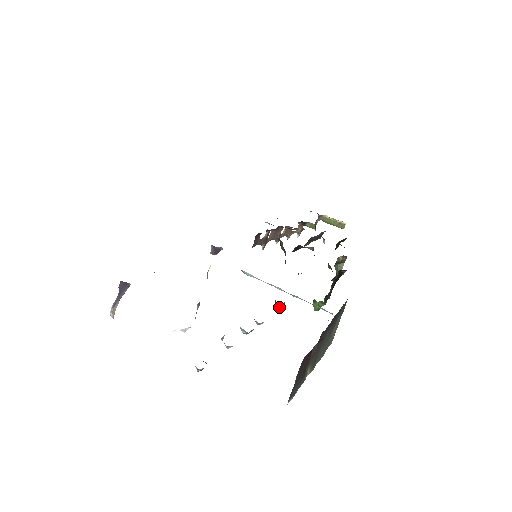
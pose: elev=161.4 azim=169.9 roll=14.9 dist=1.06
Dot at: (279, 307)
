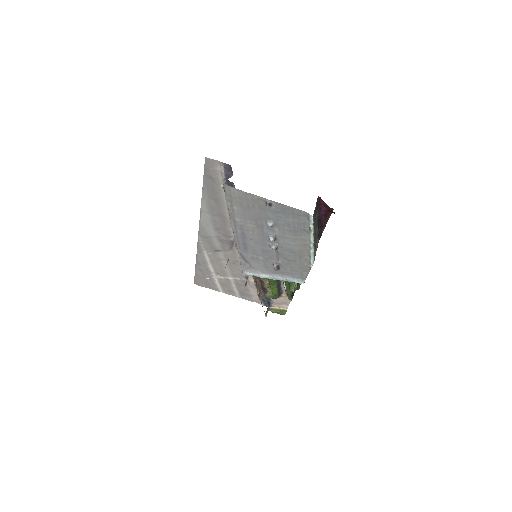
Dot at: (277, 265)
